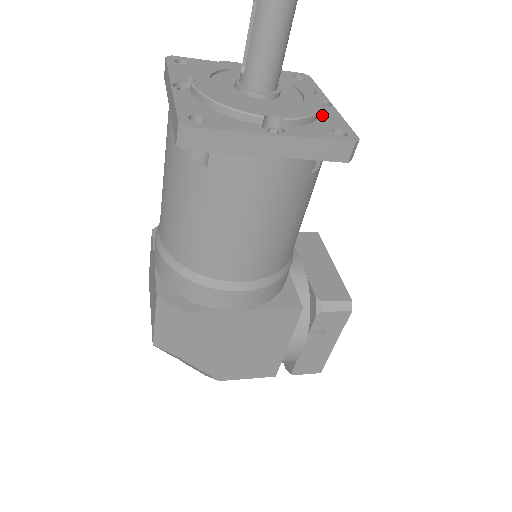
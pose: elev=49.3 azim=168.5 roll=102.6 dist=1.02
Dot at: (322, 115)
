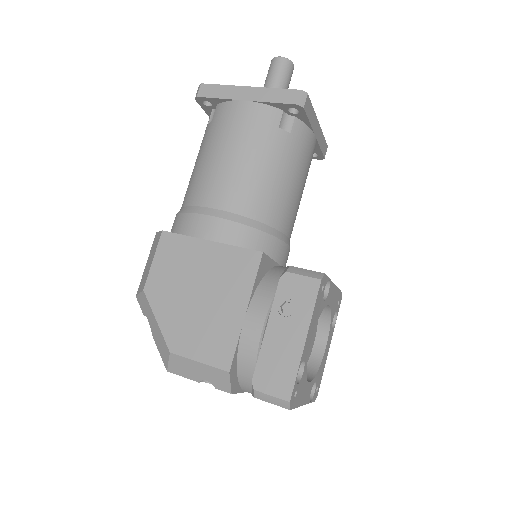
Dot at: occluded
